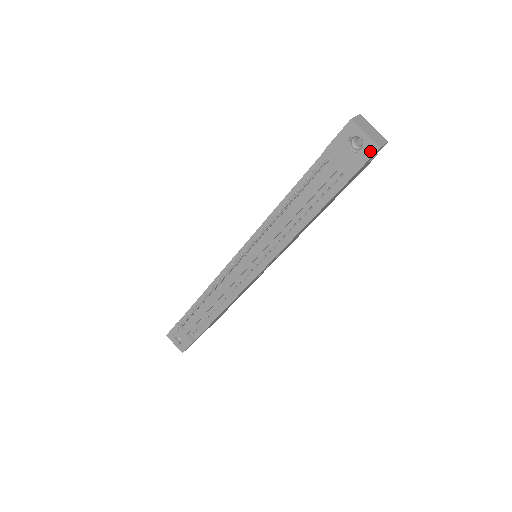
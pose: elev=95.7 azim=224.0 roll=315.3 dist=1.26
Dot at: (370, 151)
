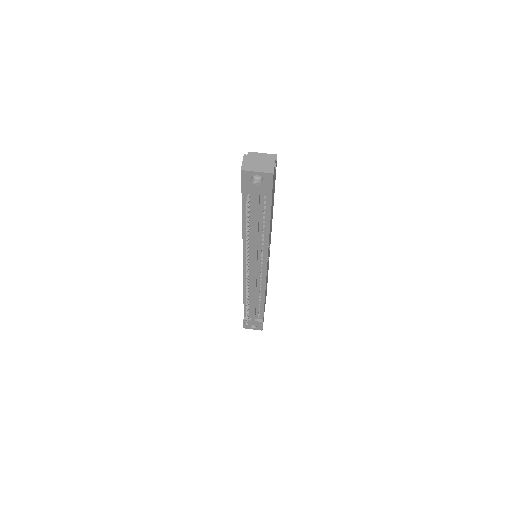
Dot at: (269, 178)
